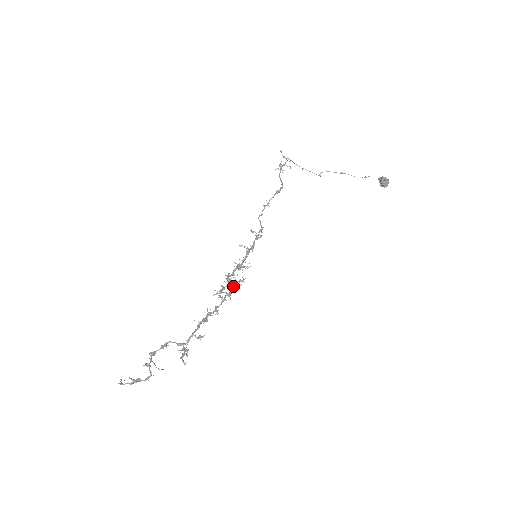
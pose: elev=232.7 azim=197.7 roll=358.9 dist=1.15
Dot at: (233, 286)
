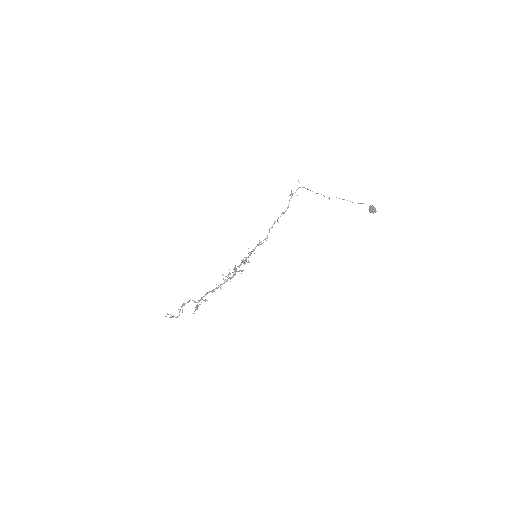
Dot at: (235, 273)
